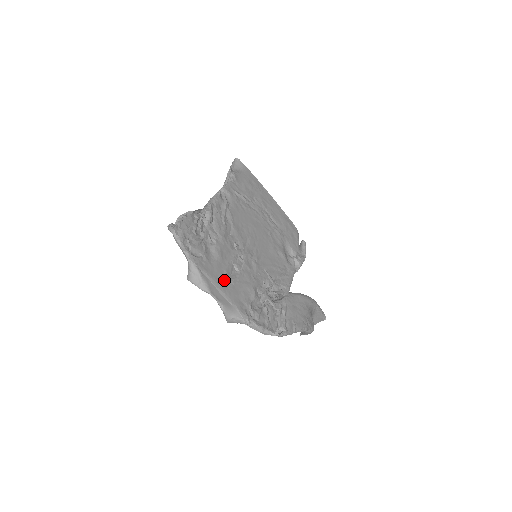
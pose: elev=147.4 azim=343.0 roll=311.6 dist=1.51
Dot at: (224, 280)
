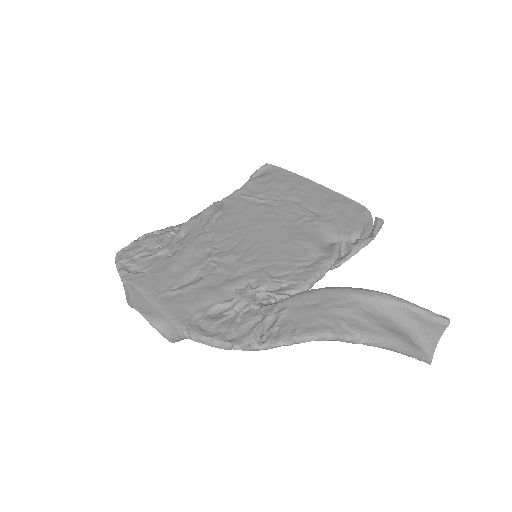
Dot at: (168, 290)
